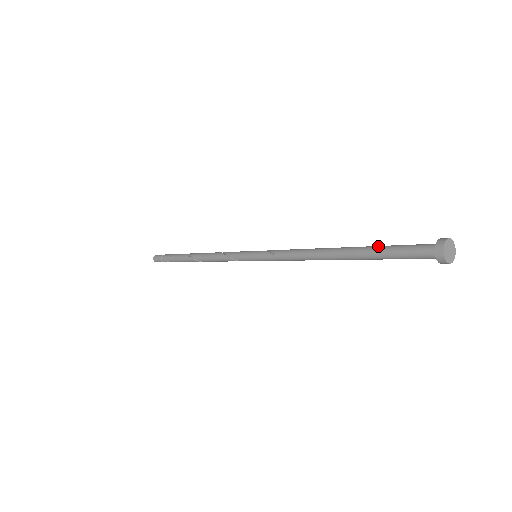
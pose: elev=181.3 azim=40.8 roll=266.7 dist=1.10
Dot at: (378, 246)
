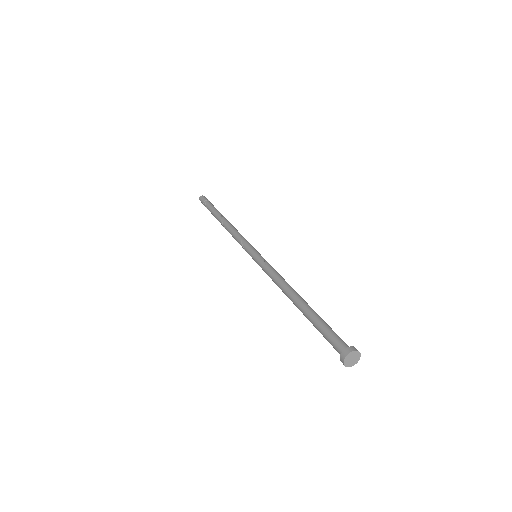
Dot at: occluded
